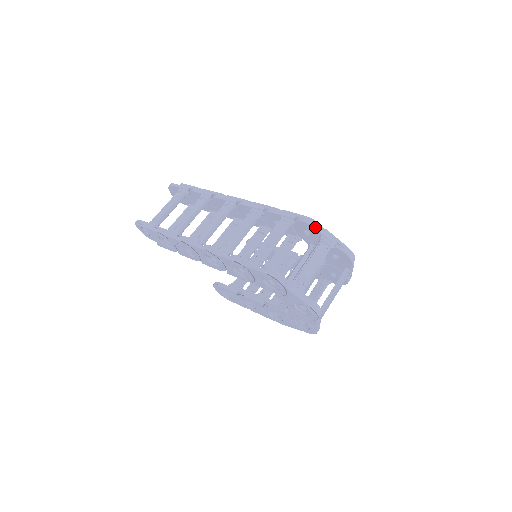
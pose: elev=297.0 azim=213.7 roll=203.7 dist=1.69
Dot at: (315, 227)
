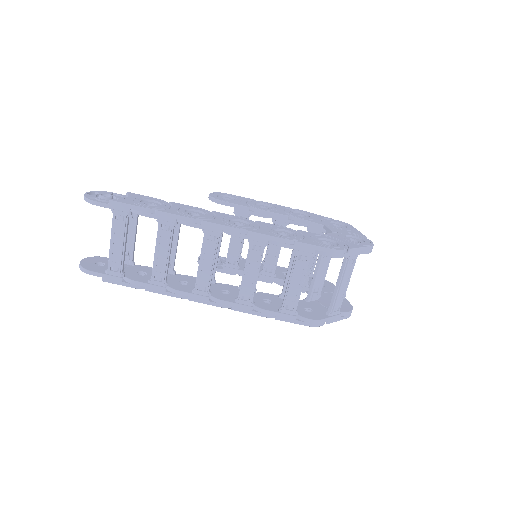
Dot at: (342, 257)
